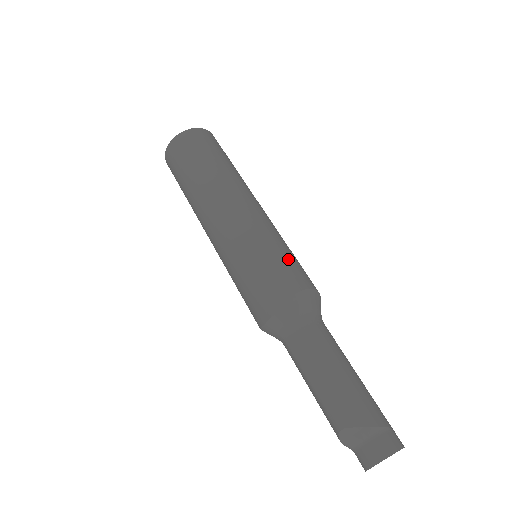
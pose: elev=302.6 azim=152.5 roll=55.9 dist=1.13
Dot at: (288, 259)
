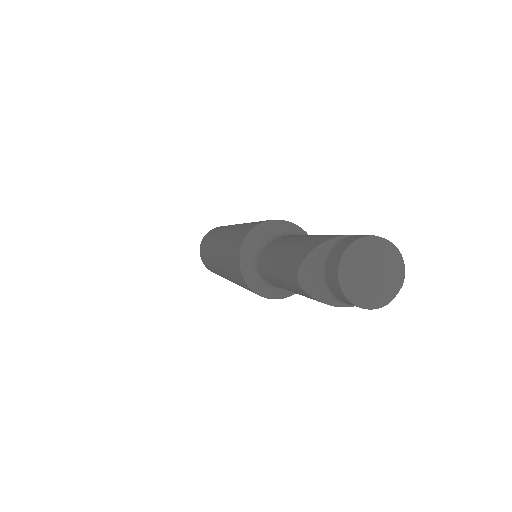
Dot at: occluded
